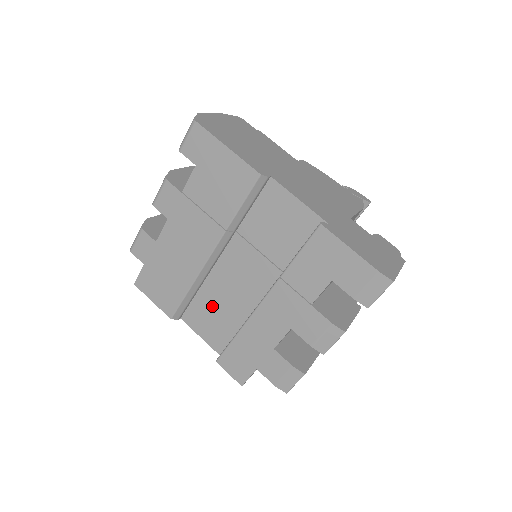
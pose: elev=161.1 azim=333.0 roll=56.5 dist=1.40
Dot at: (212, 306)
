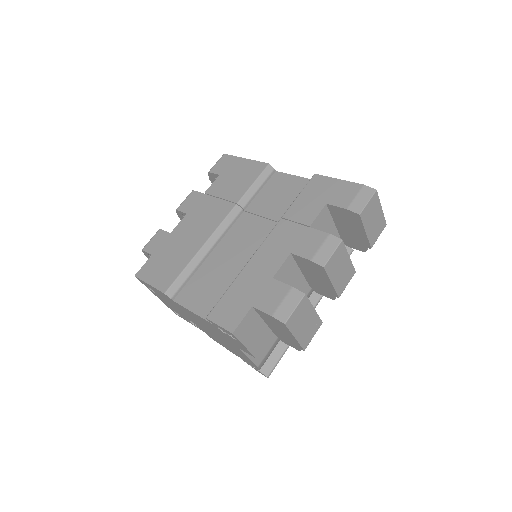
Dot at: (211, 276)
